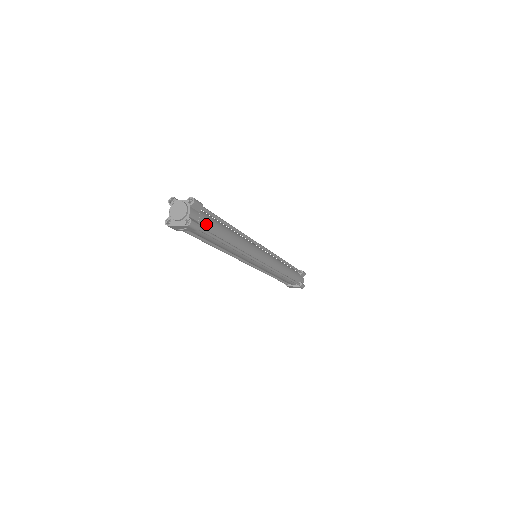
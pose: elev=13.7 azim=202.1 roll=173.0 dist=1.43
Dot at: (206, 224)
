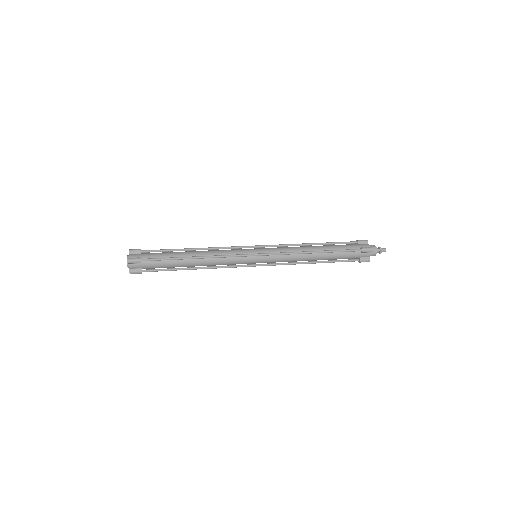
Dot at: (152, 267)
